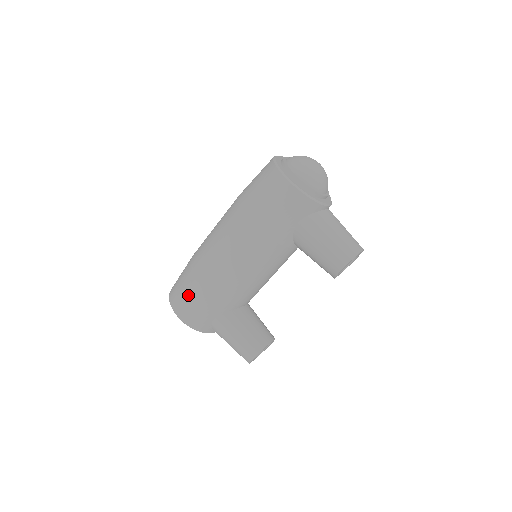
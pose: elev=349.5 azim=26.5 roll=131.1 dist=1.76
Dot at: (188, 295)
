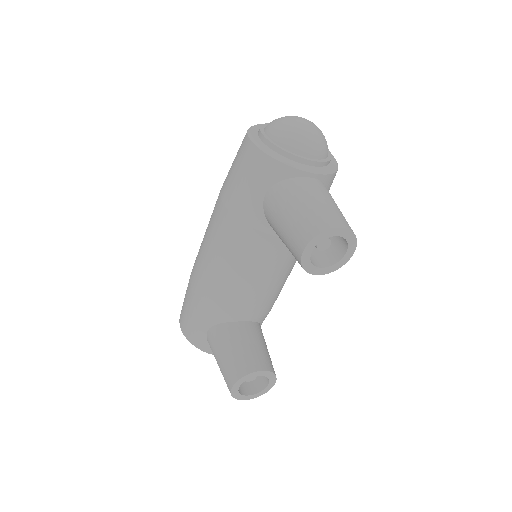
Dot at: (185, 299)
